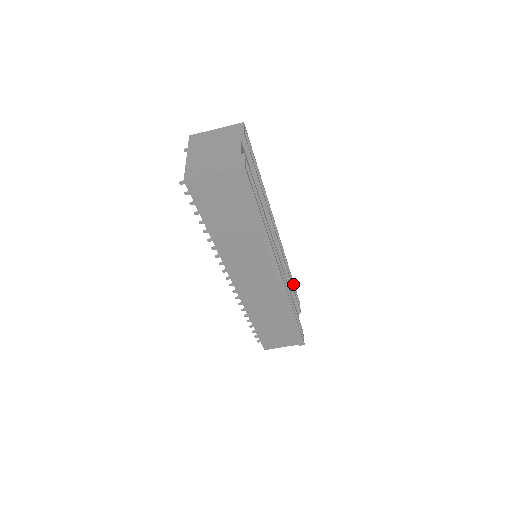
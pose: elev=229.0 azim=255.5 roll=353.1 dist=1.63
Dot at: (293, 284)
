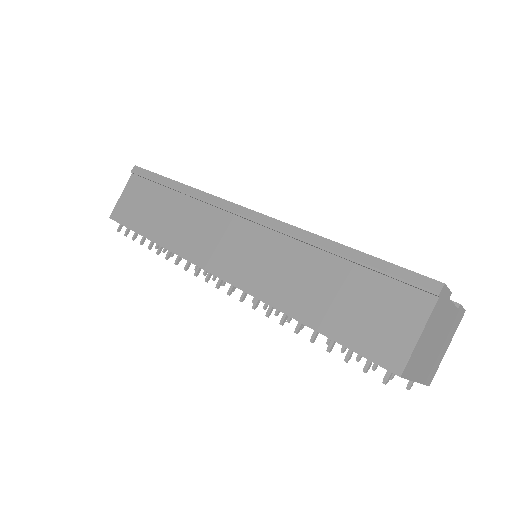
Dot at: occluded
